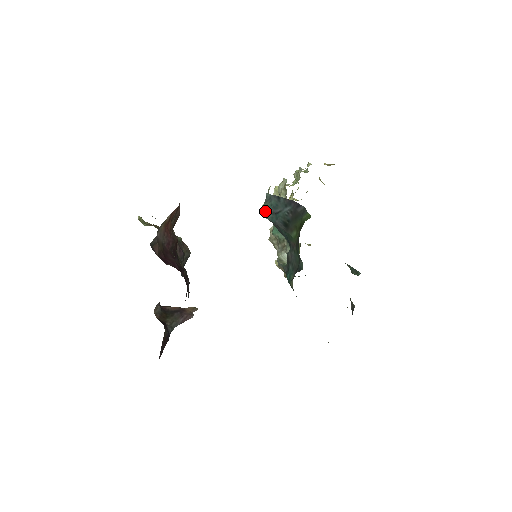
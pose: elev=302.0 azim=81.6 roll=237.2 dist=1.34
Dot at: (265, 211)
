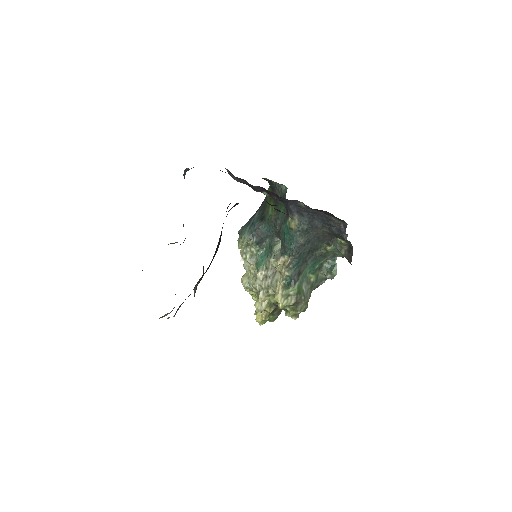
Dot at: (244, 233)
